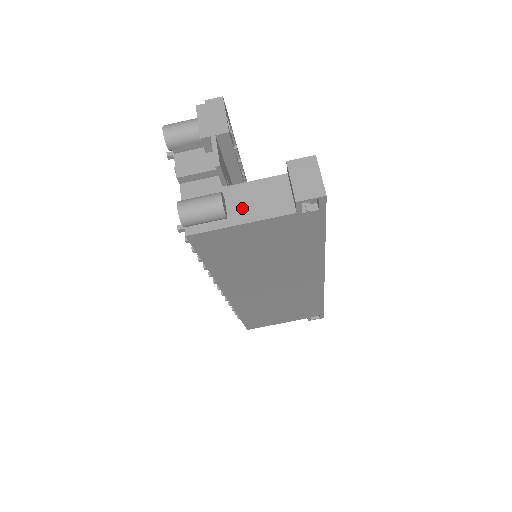
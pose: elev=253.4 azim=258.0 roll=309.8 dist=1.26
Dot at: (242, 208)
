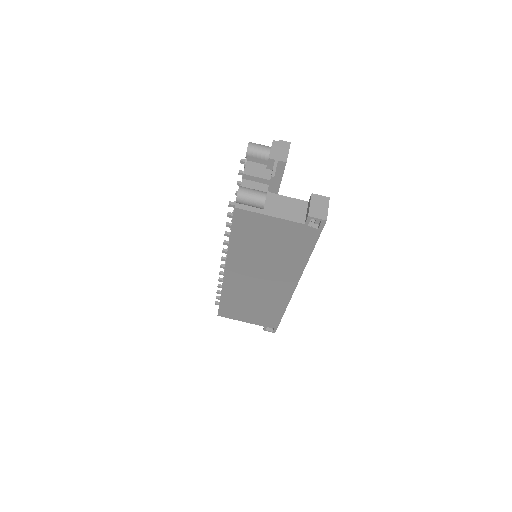
Dot at: (274, 208)
